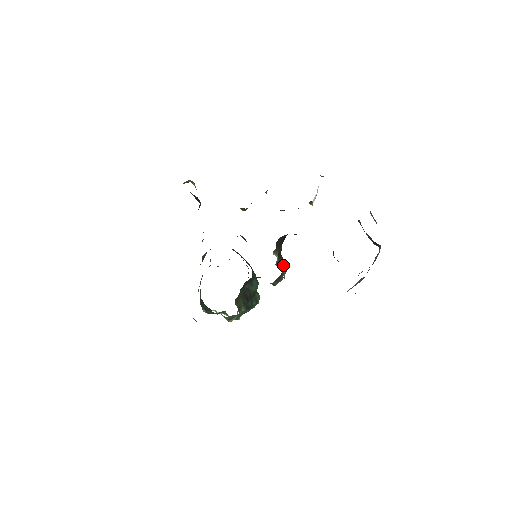
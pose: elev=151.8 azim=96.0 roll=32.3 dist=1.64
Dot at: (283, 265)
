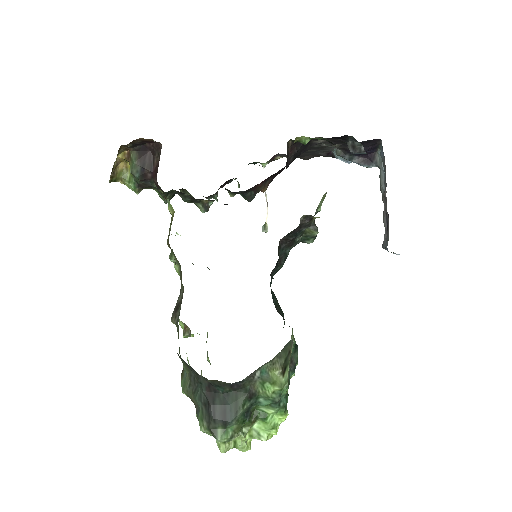
Dot at: occluded
